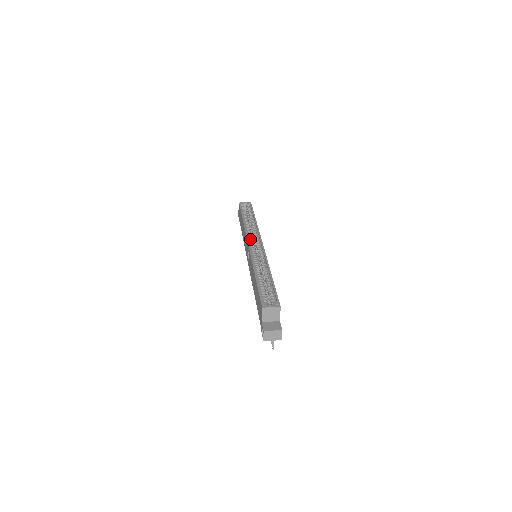
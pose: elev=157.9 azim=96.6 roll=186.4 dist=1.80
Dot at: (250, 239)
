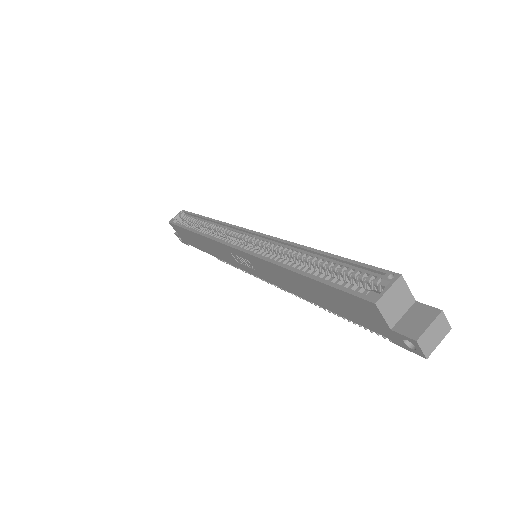
Dot at: (228, 241)
